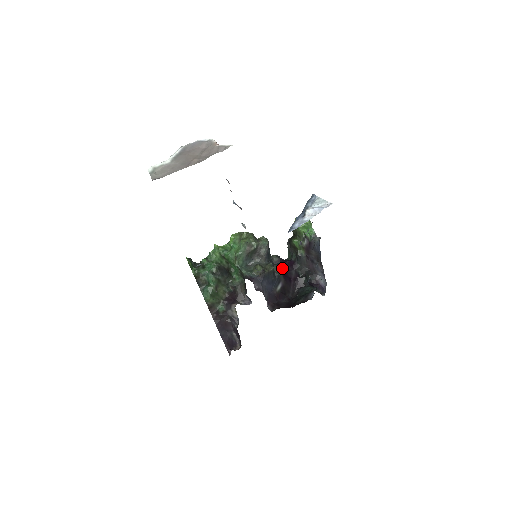
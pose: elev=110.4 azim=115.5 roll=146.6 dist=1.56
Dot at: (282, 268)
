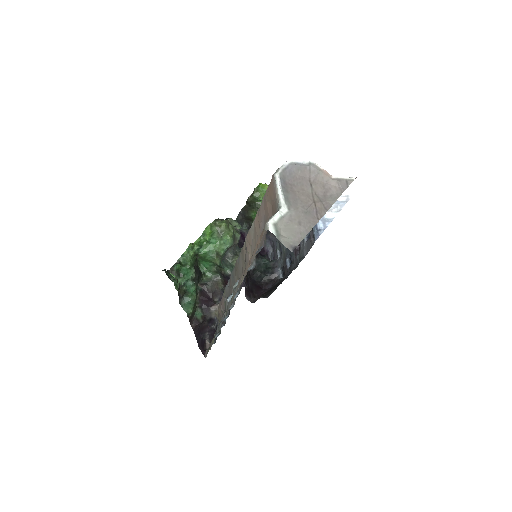
Dot at: (240, 246)
